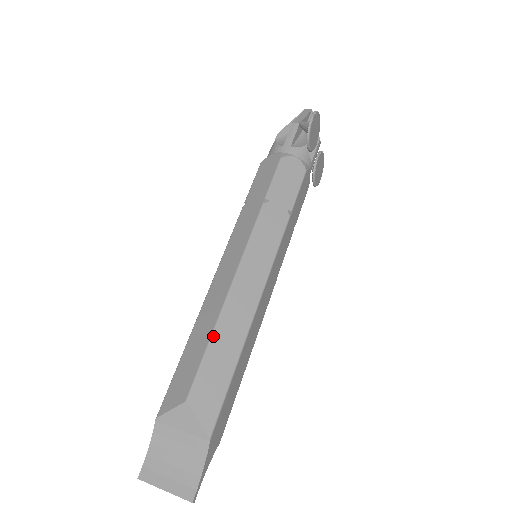
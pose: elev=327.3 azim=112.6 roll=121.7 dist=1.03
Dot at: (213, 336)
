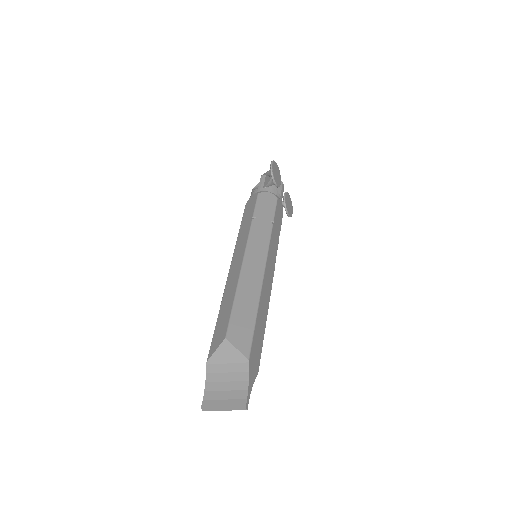
Dot at: (236, 297)
